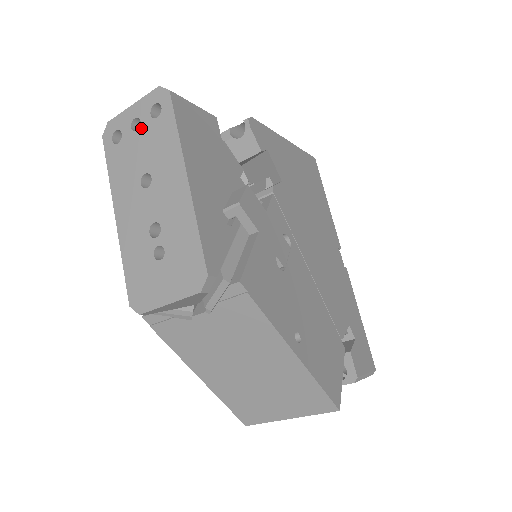
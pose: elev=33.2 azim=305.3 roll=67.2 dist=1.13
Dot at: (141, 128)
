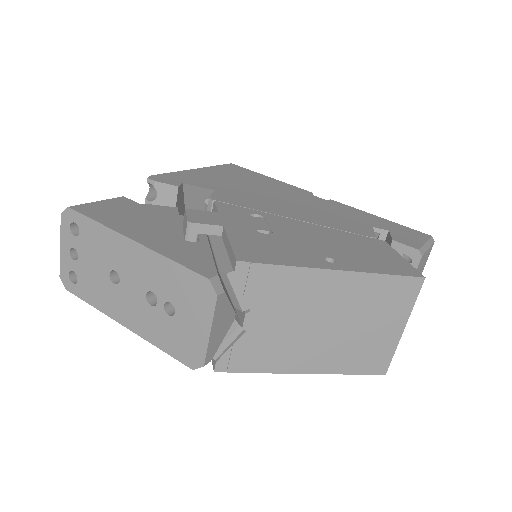
Dot at: (78, 252)
